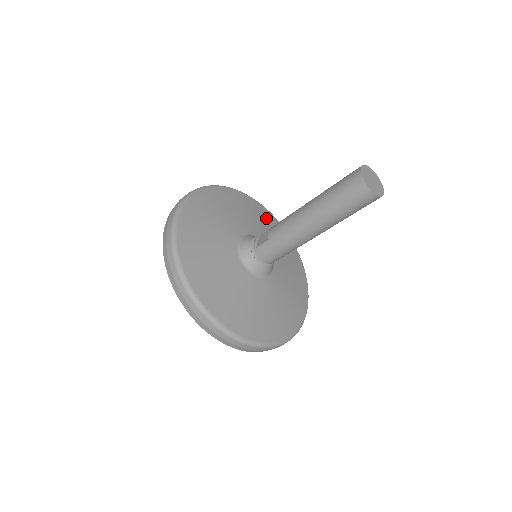
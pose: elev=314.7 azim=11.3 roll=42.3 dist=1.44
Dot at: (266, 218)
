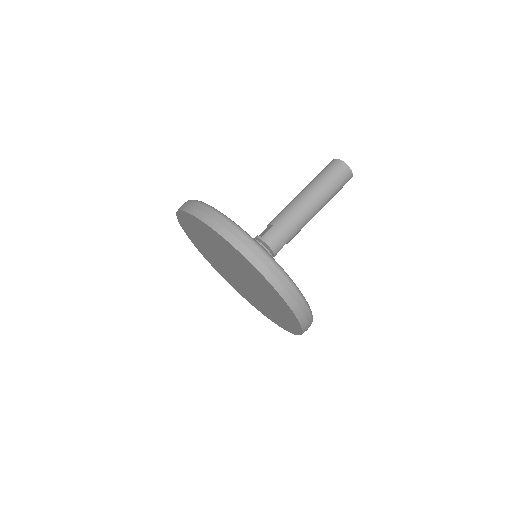
Dot at: occluded
